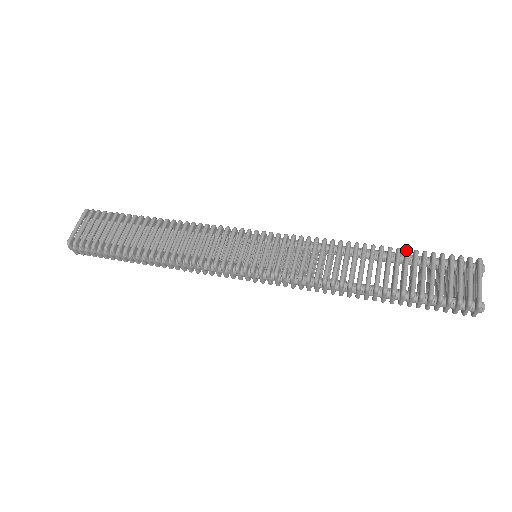
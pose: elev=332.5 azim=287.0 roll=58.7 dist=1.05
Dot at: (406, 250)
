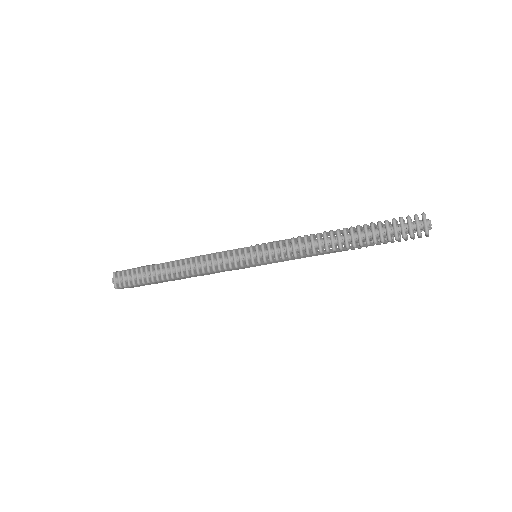
Dot at: occluded
